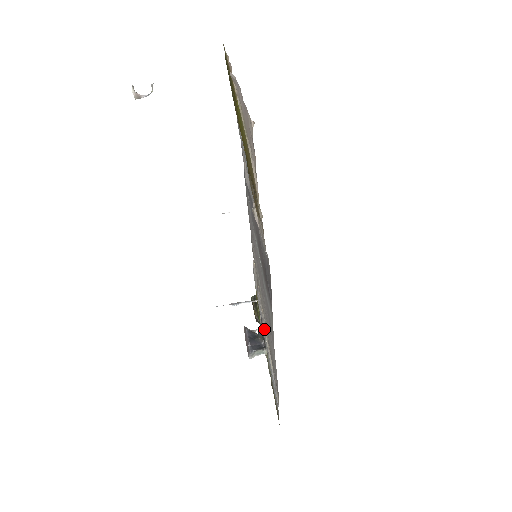
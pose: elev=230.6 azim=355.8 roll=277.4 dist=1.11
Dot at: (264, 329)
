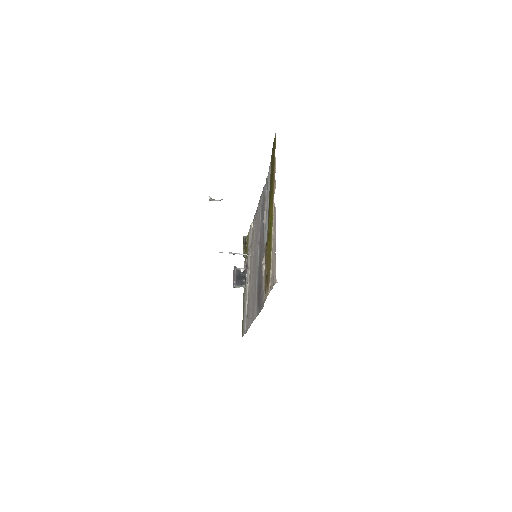
Dot at: (248, 280)
